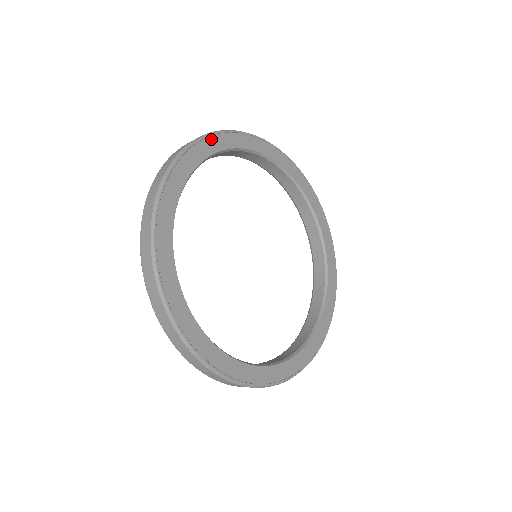
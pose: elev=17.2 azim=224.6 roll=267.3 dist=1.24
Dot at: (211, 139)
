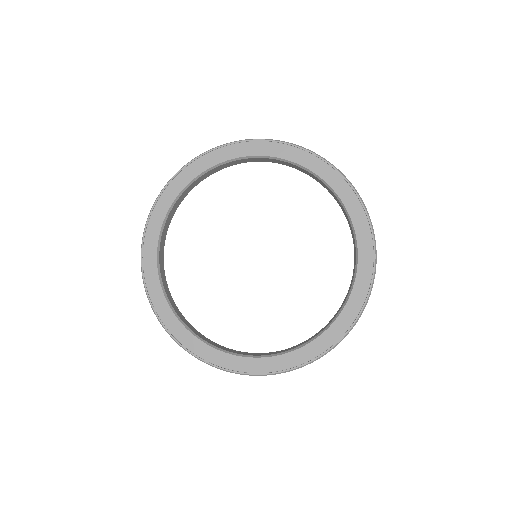
Dot at: (174, 182)
